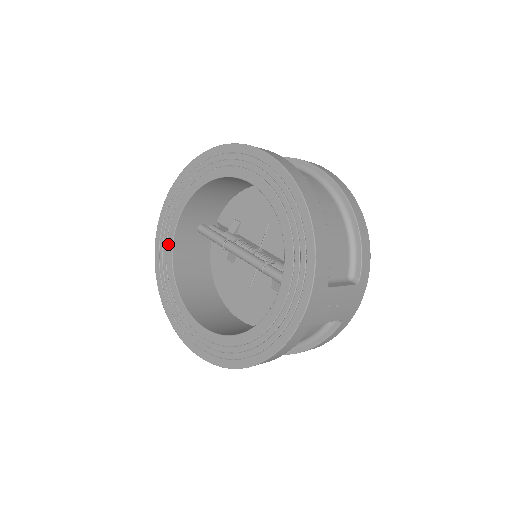
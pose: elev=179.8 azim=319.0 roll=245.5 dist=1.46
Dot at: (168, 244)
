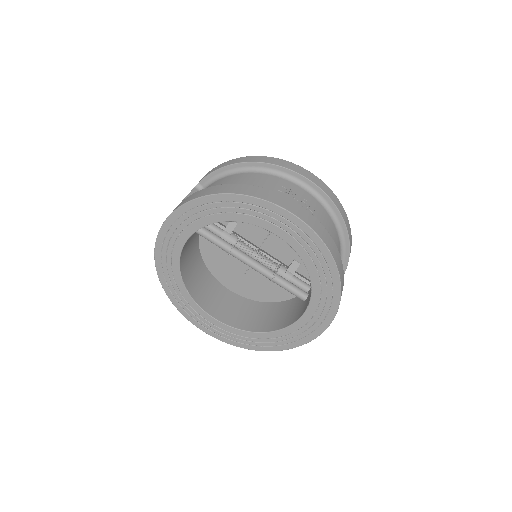
Dot at: (174, 255)
